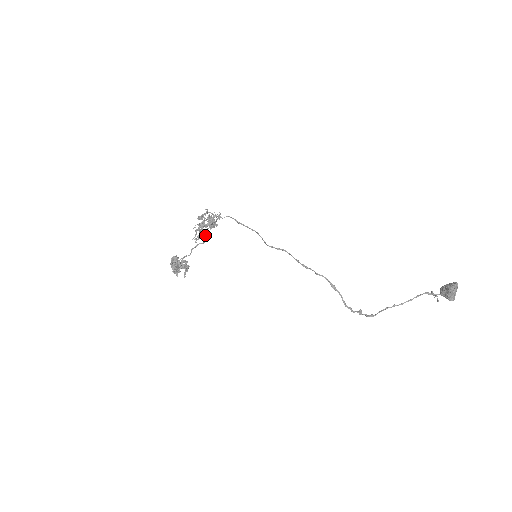
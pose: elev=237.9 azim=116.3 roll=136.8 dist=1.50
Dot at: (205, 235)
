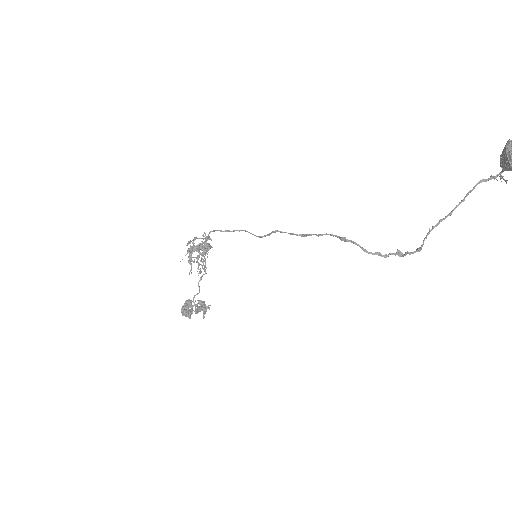
Dot at: (203, 263)
